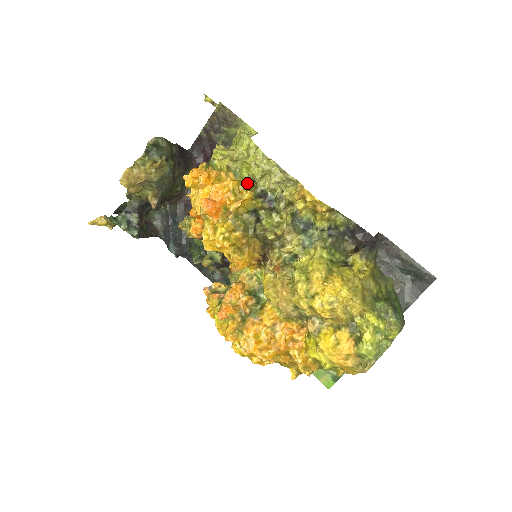
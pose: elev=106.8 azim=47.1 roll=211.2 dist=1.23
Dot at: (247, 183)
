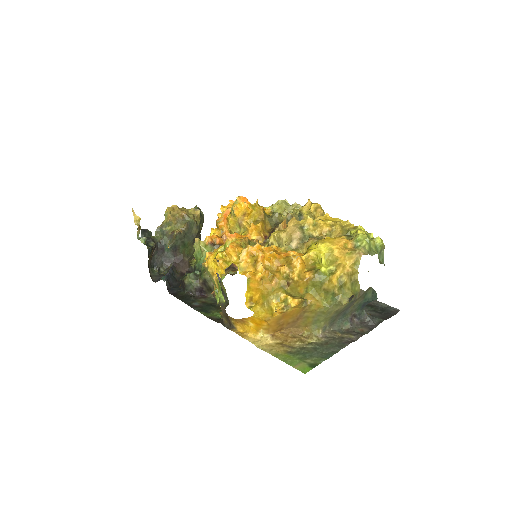
Dot at: occluded
